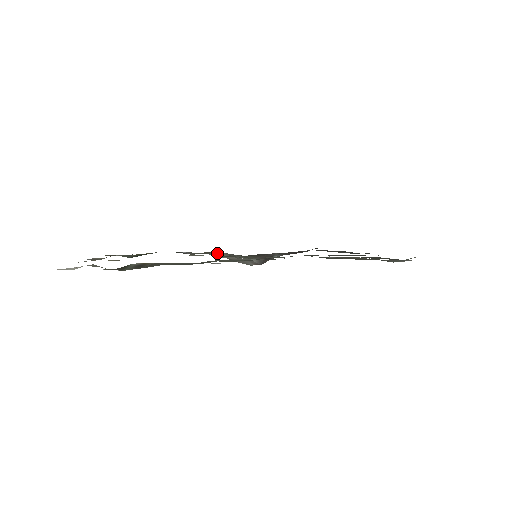
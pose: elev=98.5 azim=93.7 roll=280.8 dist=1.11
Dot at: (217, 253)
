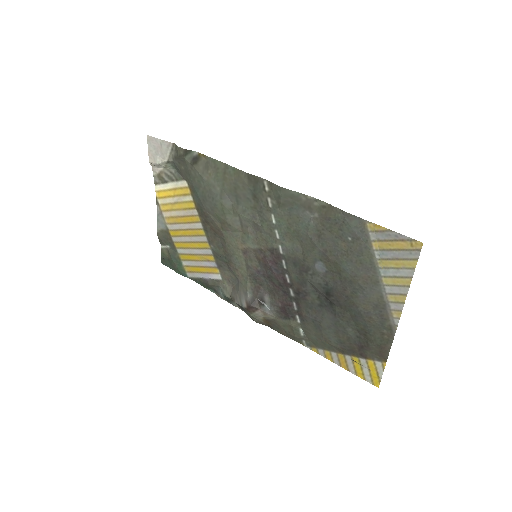
Dot at: (228, 286)
